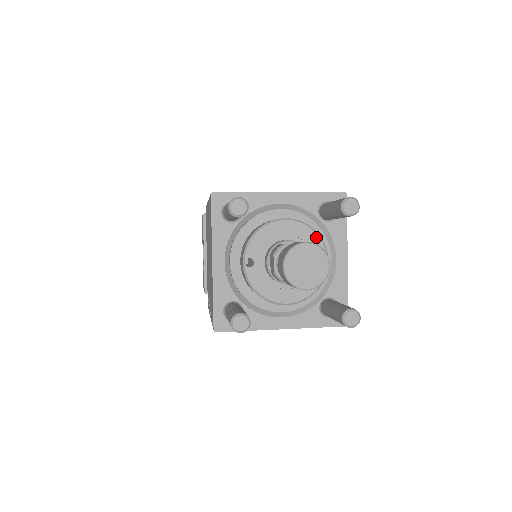
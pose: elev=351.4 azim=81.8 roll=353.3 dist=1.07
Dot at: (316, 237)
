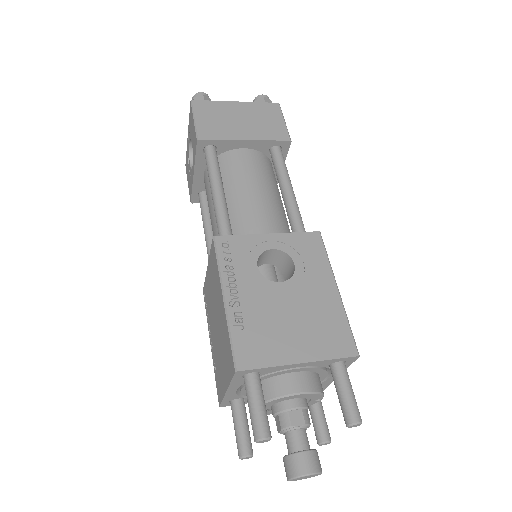
Dot at: (319, 395)
